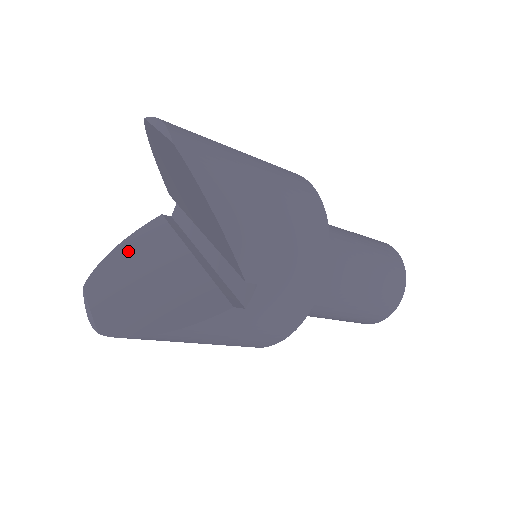
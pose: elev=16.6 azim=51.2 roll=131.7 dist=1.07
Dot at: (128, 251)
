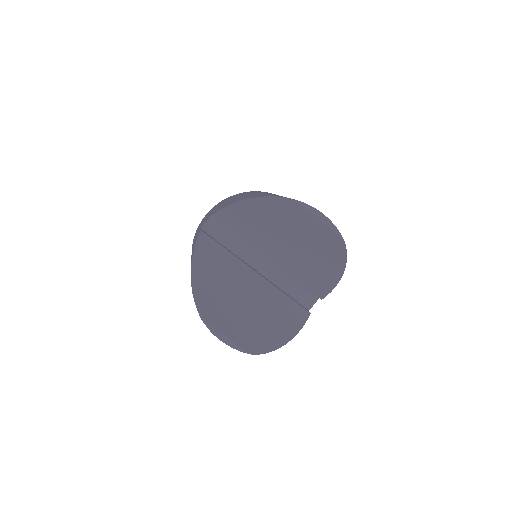
Dot at: (207, 275)
